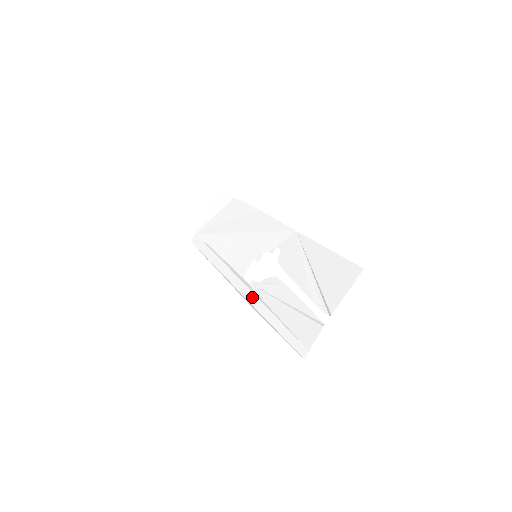
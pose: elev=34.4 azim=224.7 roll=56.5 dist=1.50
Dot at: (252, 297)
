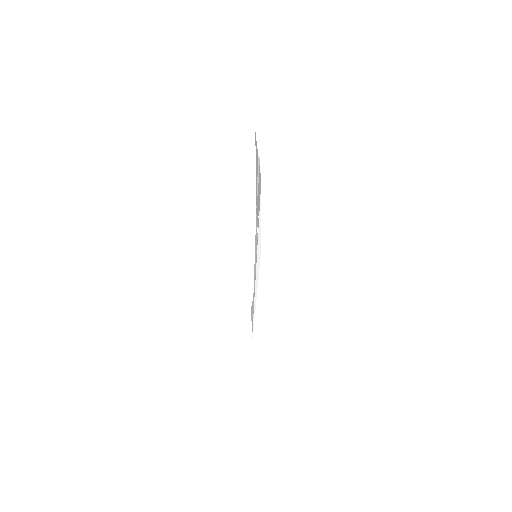
Dot at: (256, 255)
